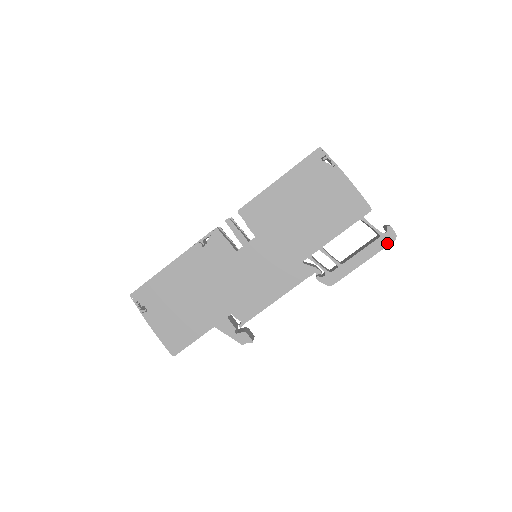
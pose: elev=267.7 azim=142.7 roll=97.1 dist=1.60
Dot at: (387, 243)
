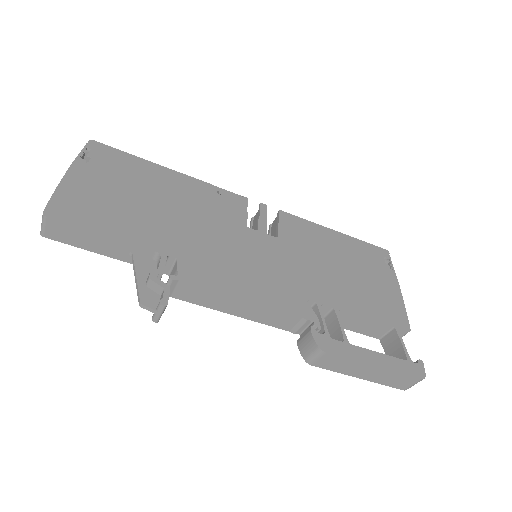
Dot at: (412, 373)
